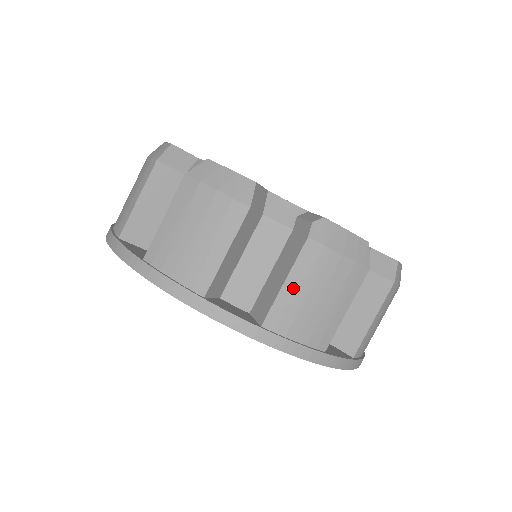
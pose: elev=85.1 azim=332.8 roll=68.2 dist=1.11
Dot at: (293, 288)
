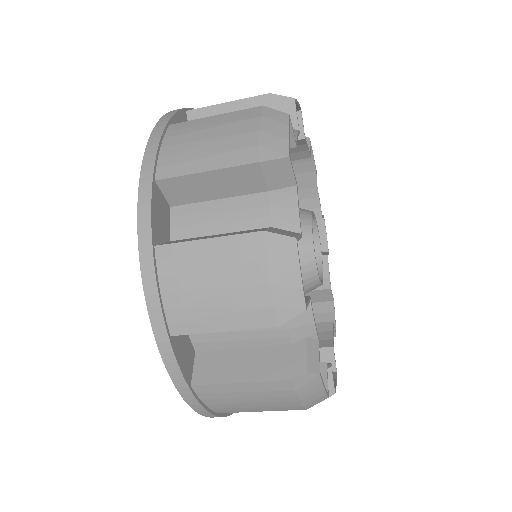
Dot at: (241, 389)
